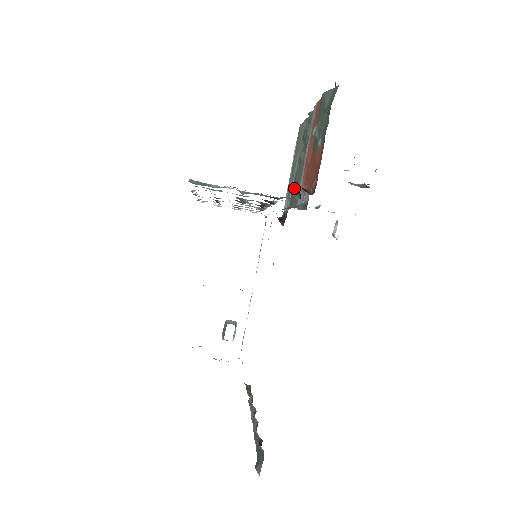
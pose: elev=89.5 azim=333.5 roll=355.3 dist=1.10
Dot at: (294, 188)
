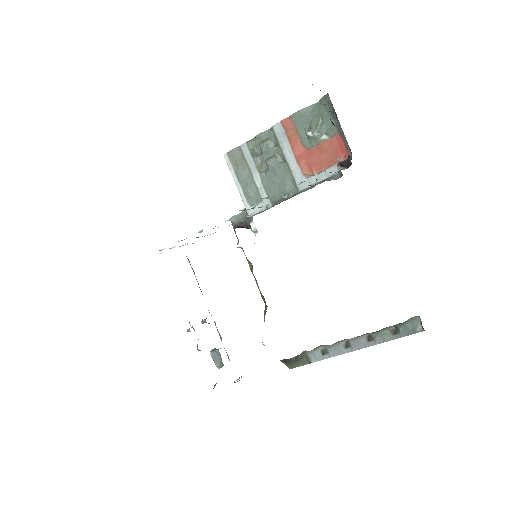
Dot at: (276, 187)
